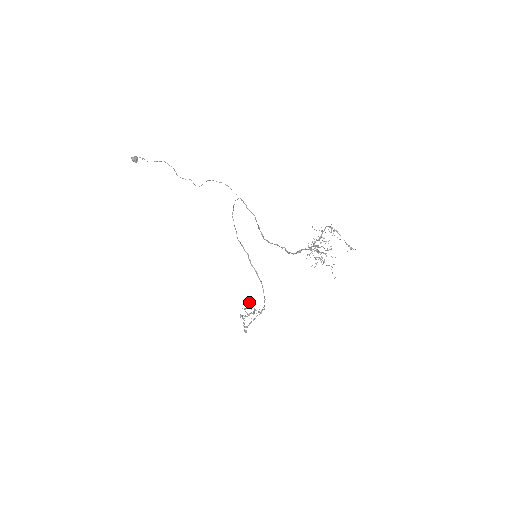
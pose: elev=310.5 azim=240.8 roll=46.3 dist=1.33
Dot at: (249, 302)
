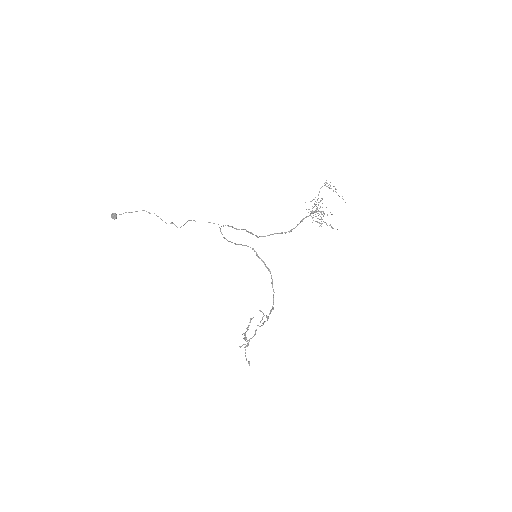
Dot at: (249, 322)
